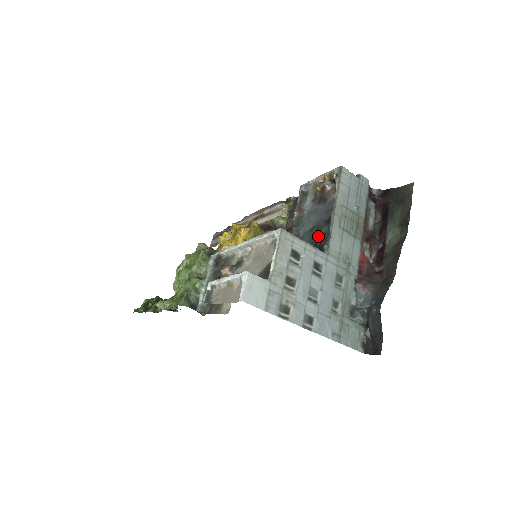
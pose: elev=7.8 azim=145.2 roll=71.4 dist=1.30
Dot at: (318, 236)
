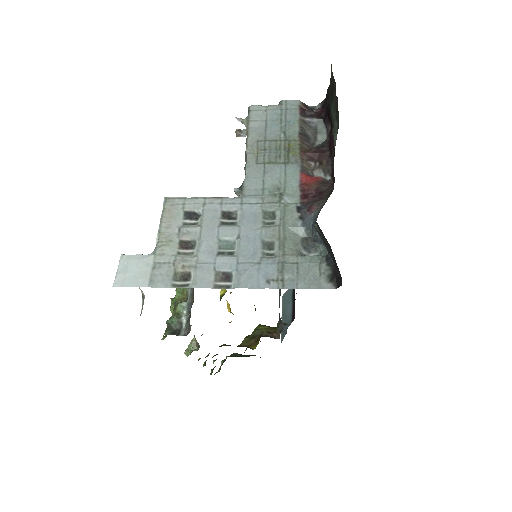
Dot at: occluded
